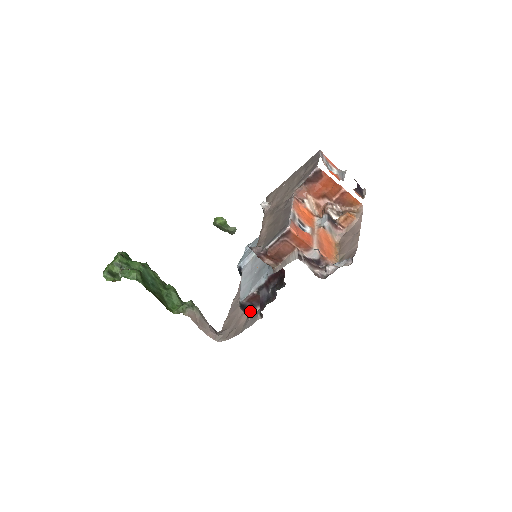
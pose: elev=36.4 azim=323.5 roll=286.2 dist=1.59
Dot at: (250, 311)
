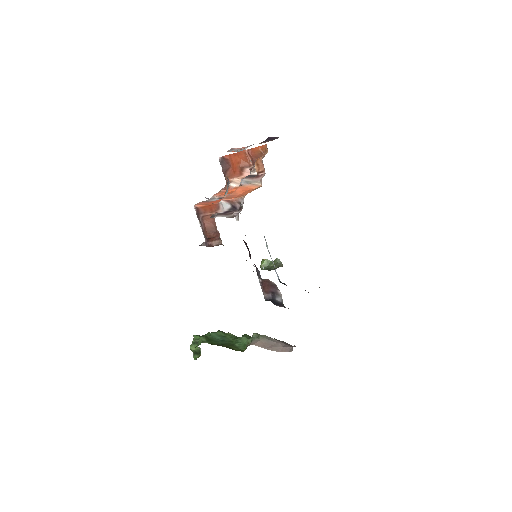
Dot at: (280, 301)
